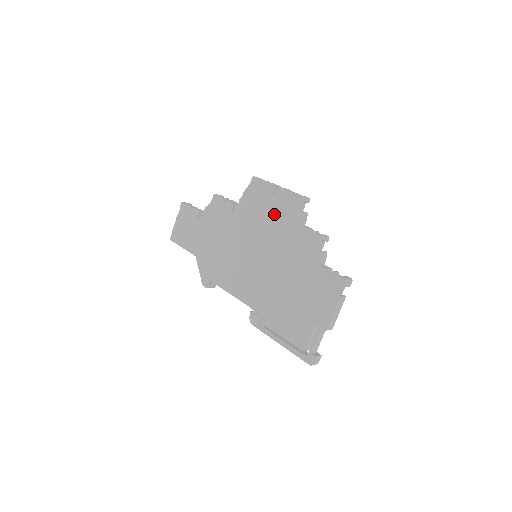
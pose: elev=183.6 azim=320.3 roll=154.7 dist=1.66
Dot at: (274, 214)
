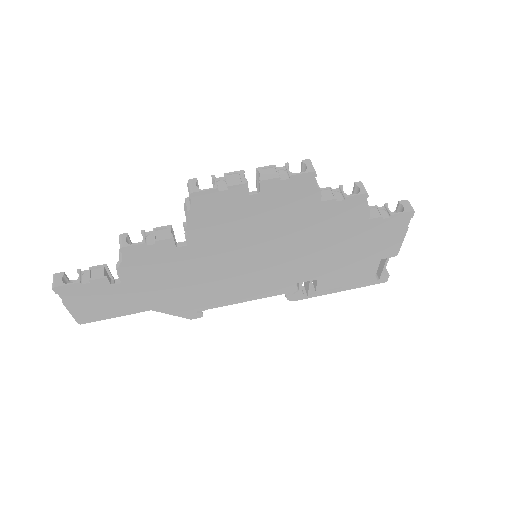
Dot at: (269, 213)
